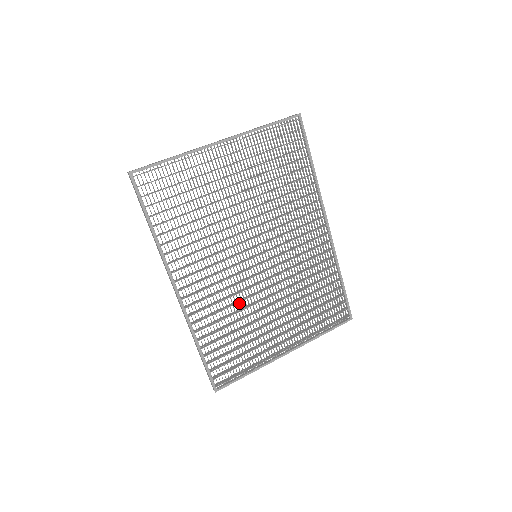
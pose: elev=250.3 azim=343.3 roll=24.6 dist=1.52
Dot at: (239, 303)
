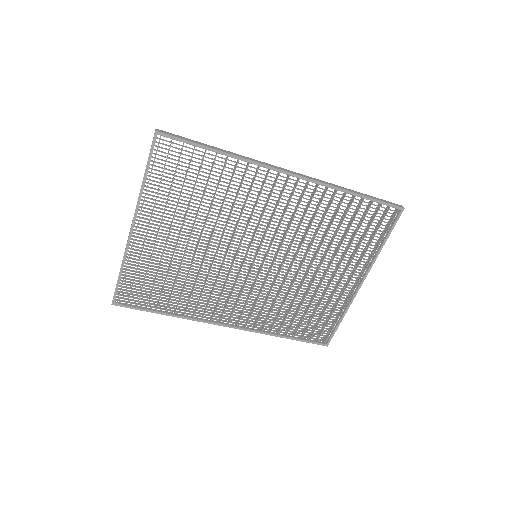
Dot at: occluded
